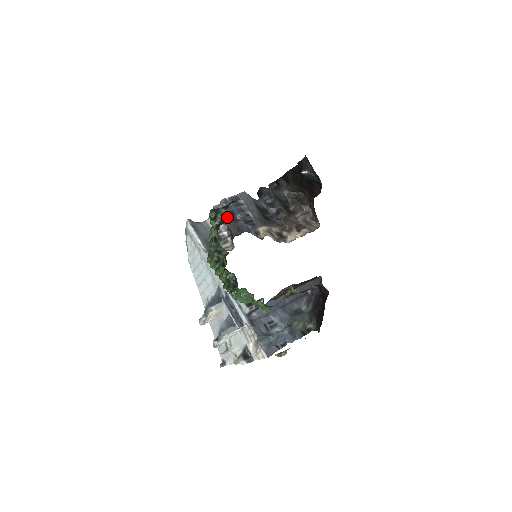
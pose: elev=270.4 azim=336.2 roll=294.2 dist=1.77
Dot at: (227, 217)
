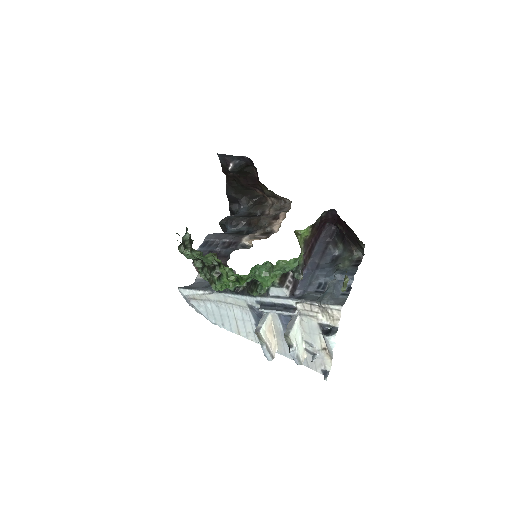
Dot at: occluded
